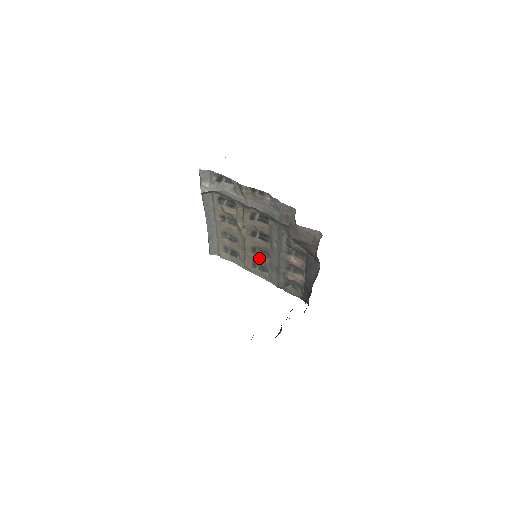
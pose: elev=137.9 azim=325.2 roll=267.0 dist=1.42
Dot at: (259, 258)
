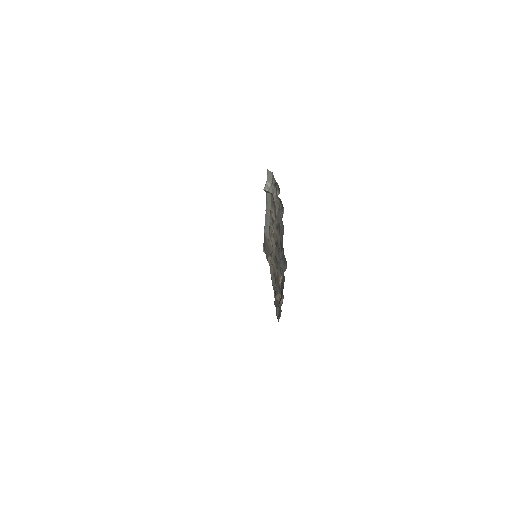
Dot at: (275, 269)
